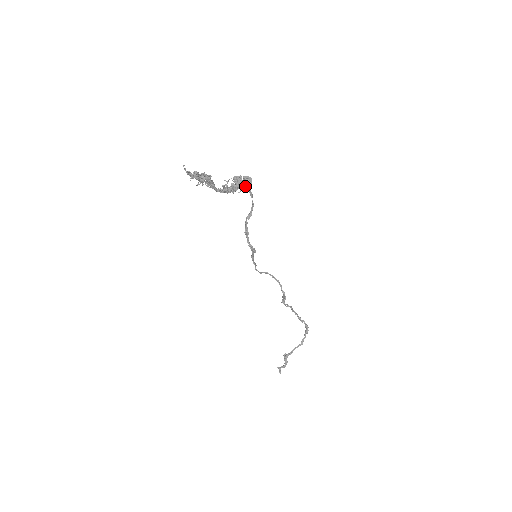
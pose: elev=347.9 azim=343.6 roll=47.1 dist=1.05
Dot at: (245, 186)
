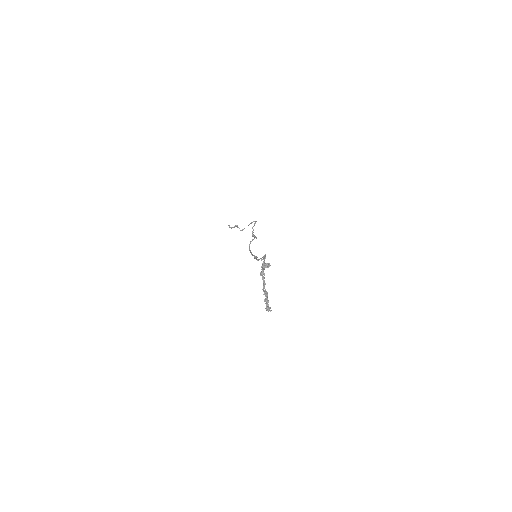
Dot at: (269, 266)
